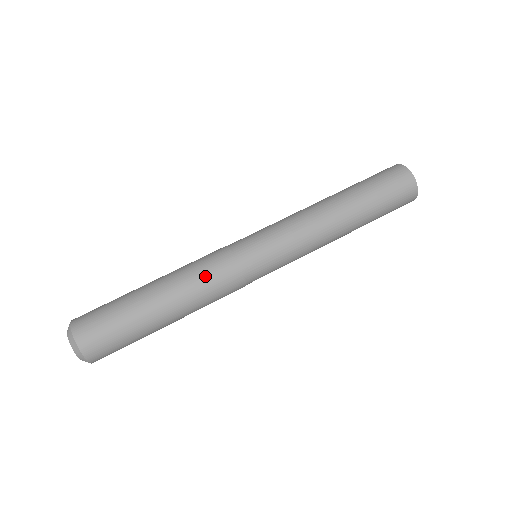
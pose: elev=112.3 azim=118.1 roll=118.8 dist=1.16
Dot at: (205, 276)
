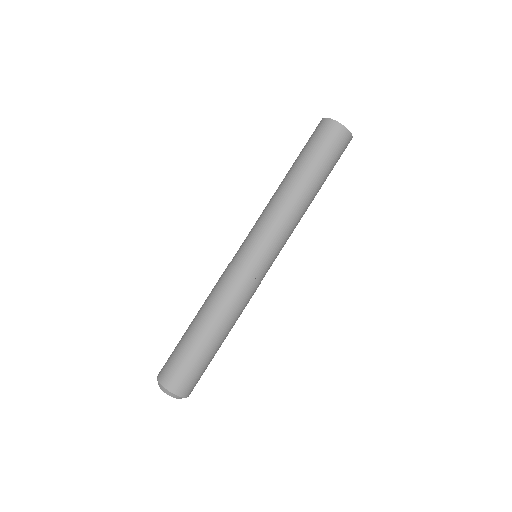
Dot at: (238, 301)
